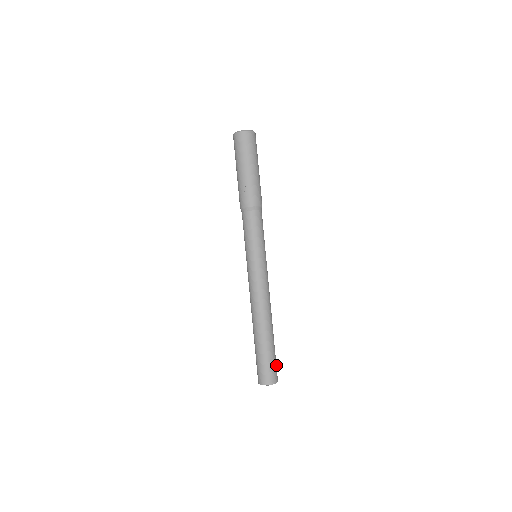
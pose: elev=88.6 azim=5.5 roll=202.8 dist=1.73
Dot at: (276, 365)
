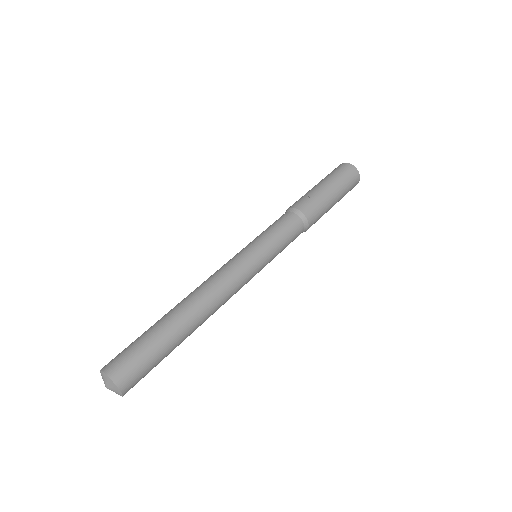
Dot at: (145, 373)
